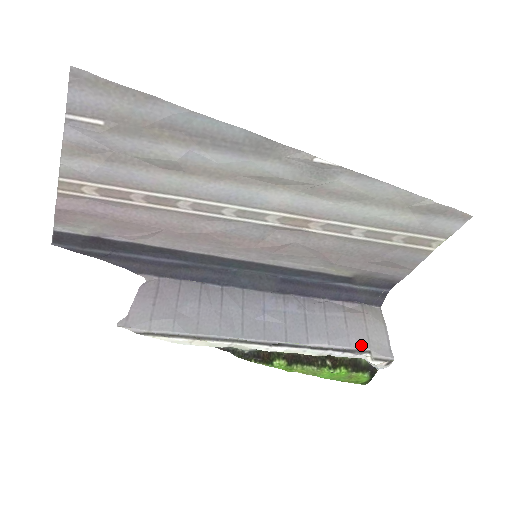
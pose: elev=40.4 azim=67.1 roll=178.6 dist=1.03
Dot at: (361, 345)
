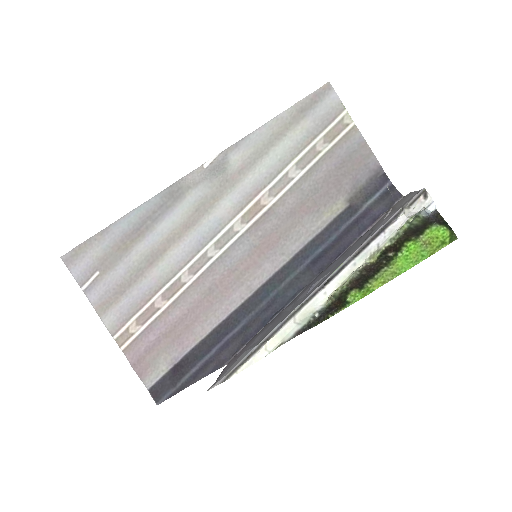
Dot at: (393, 214)
